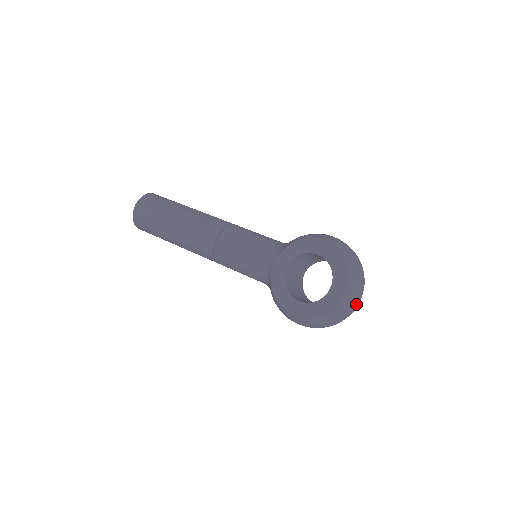
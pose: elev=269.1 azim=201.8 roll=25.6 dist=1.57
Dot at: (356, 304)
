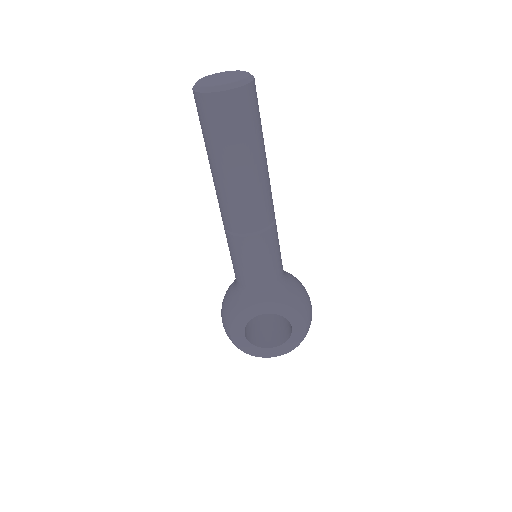
Dot at: occluded
